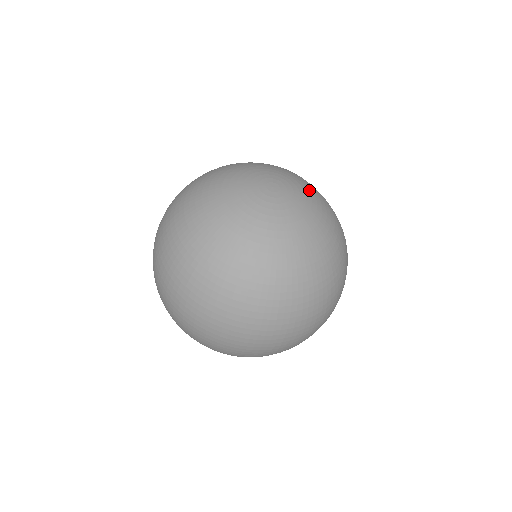
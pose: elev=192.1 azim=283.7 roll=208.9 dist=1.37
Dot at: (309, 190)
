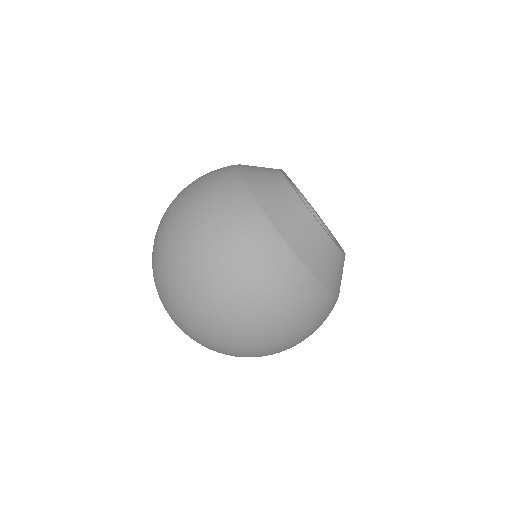
Dot at: (316, 311)
